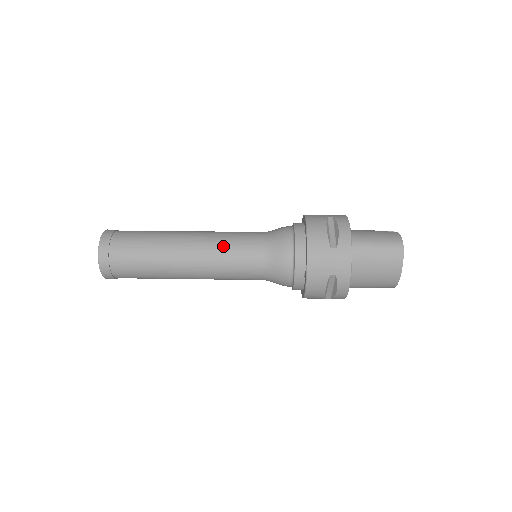
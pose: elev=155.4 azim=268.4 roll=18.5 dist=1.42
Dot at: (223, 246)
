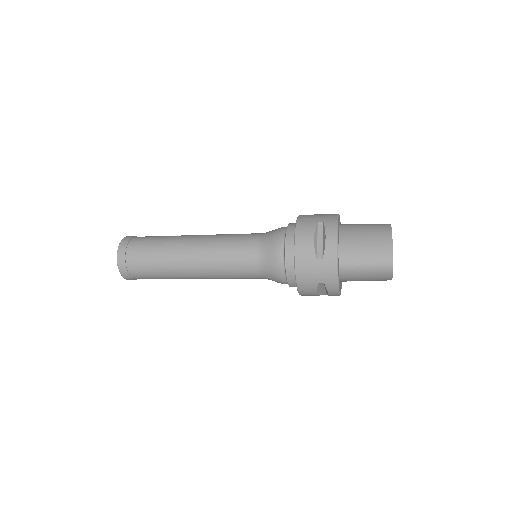
Dot at: occluded
